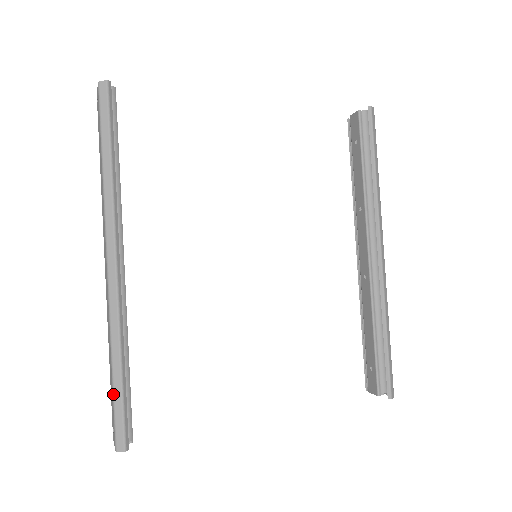
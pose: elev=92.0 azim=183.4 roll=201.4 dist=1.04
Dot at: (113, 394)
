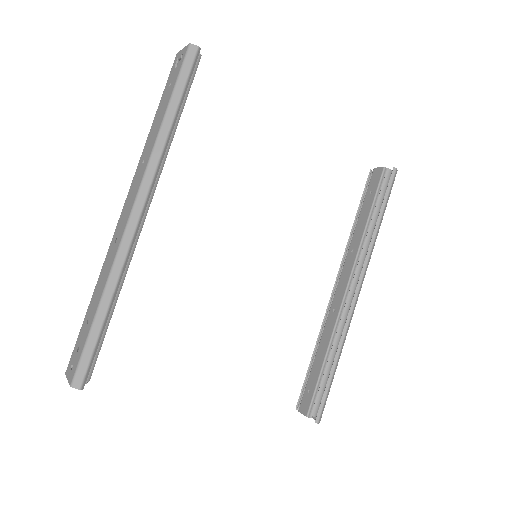
Dot at: (89, 332)
